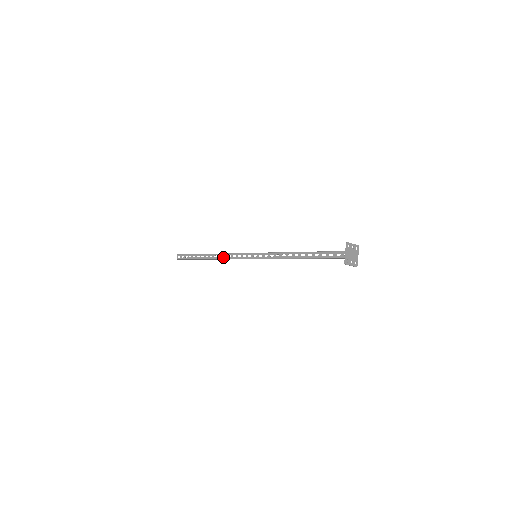
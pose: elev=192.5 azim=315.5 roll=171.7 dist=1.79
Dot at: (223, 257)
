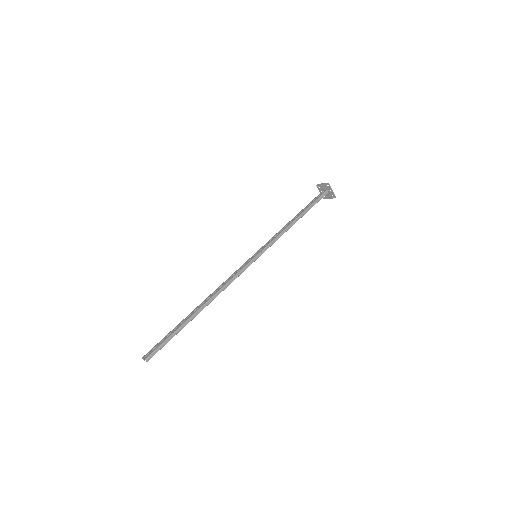
Dot at: (220, 288)
